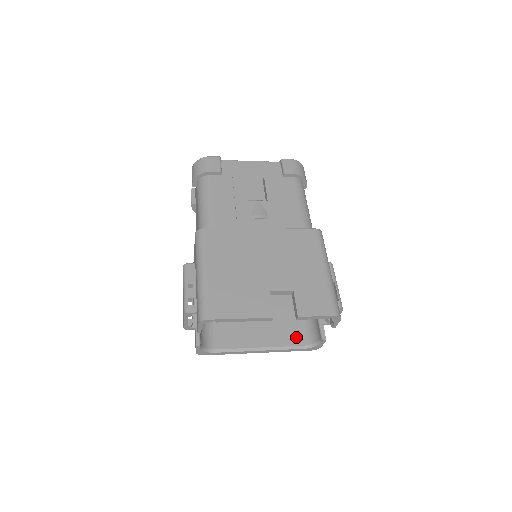
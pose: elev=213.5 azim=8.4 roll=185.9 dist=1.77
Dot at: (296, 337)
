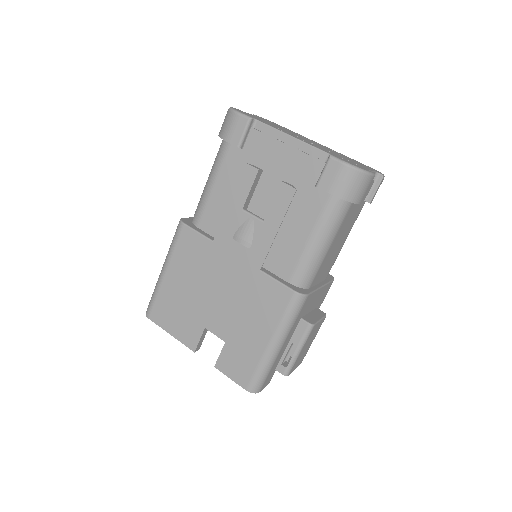
Dot at: occluded
